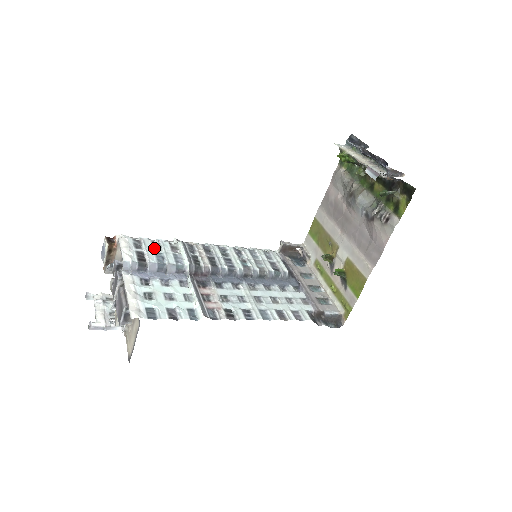
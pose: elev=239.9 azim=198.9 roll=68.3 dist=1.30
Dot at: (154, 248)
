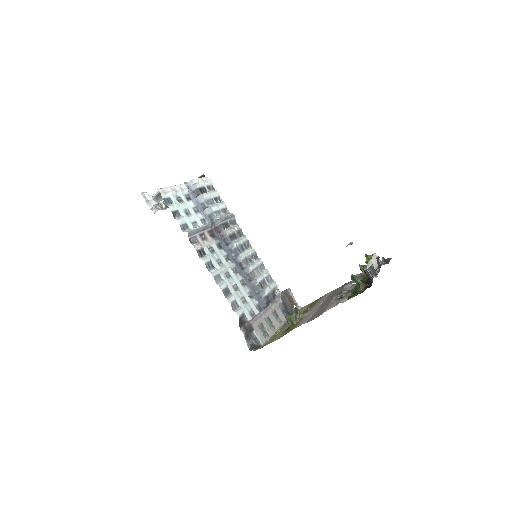
Dot at: (215, 198)
